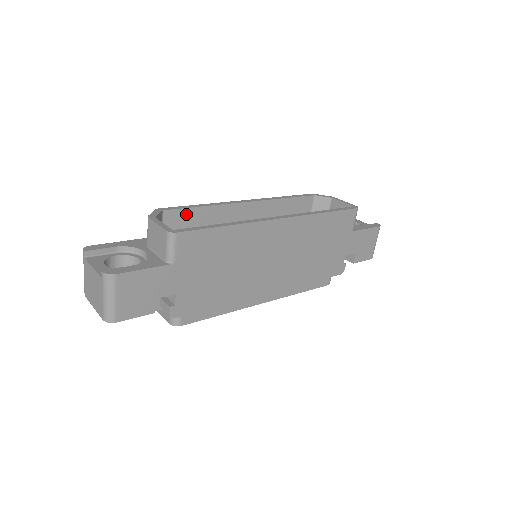
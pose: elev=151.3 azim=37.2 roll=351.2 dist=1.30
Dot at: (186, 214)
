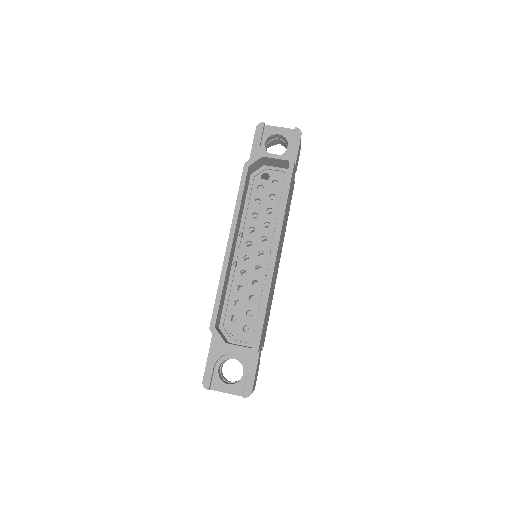
Dot at: (220, 306)
